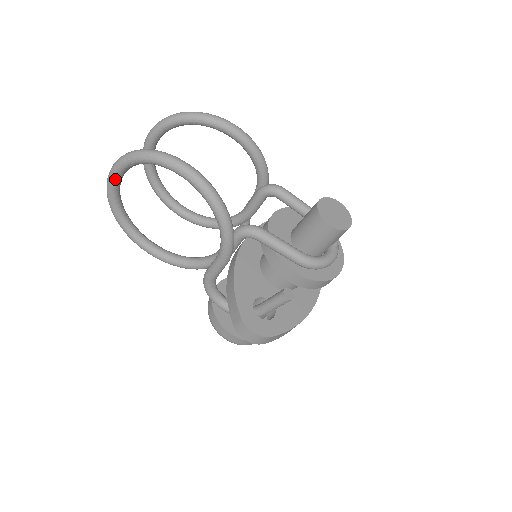
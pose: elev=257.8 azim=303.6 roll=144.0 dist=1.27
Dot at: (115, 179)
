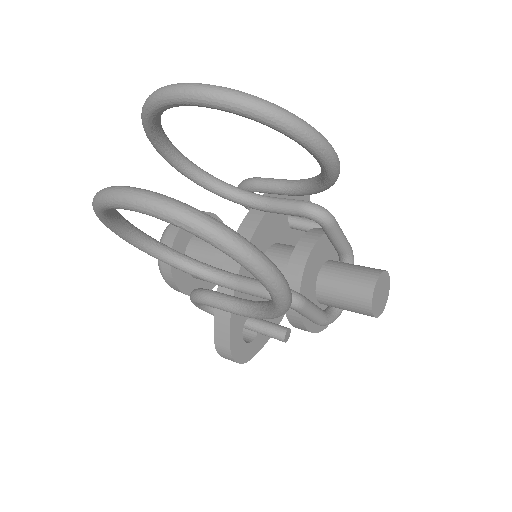
Dot at: (133, 210)
